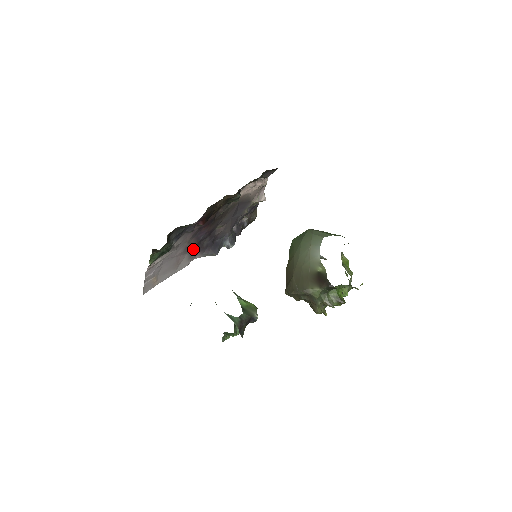
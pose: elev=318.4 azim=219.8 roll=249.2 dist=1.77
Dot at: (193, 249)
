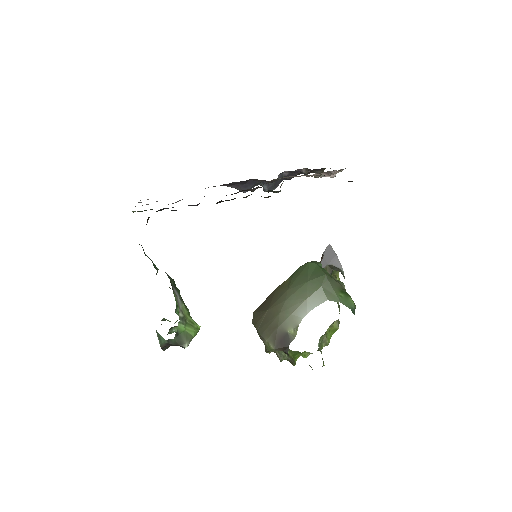
Dot at: (213, 186)
